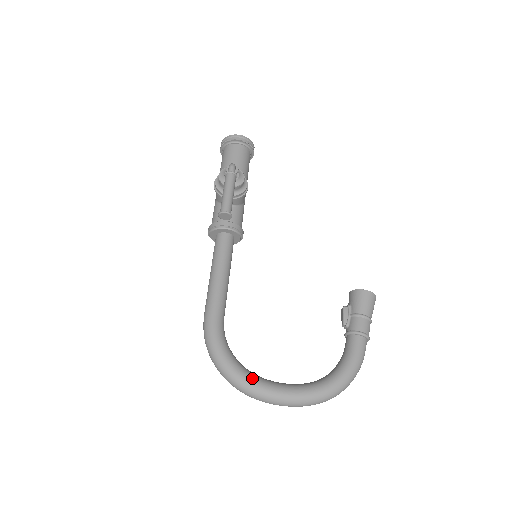
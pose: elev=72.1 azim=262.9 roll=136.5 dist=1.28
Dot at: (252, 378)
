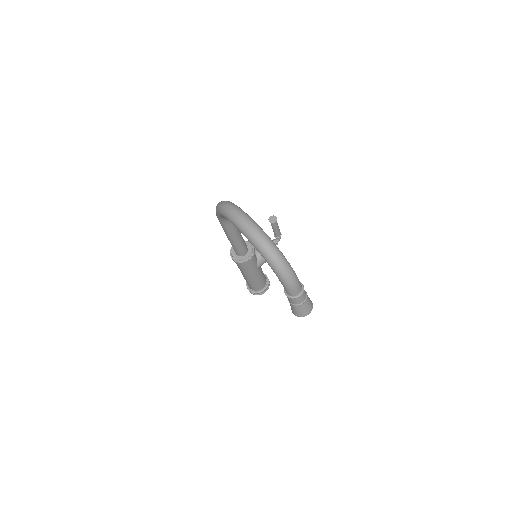
Dot at: occluded
